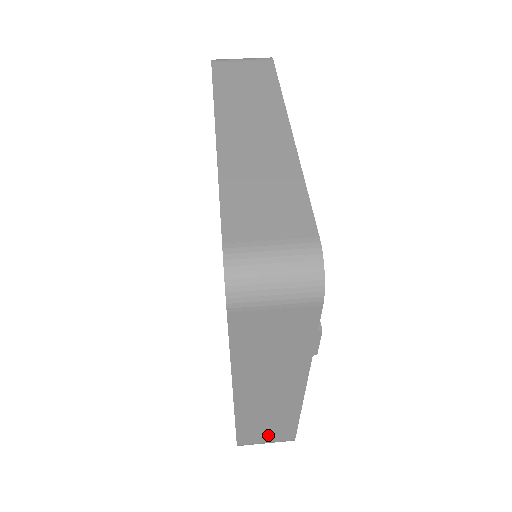
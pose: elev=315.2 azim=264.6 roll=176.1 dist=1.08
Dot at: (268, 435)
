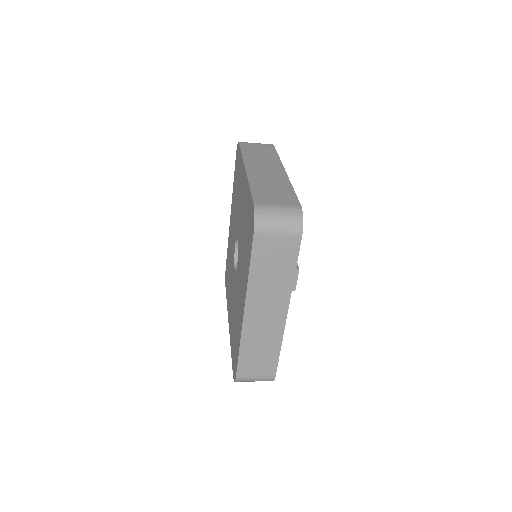
Dot at: (258, 367)
